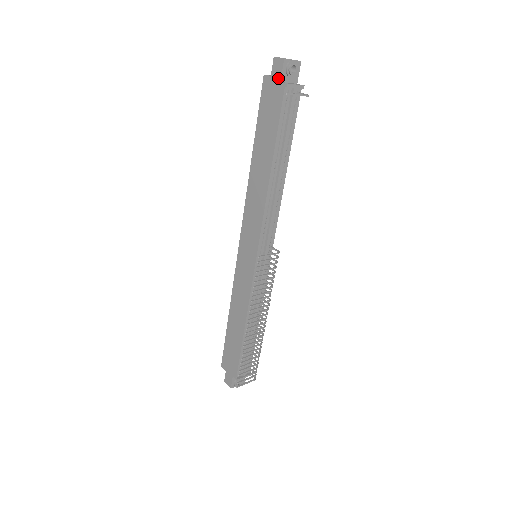
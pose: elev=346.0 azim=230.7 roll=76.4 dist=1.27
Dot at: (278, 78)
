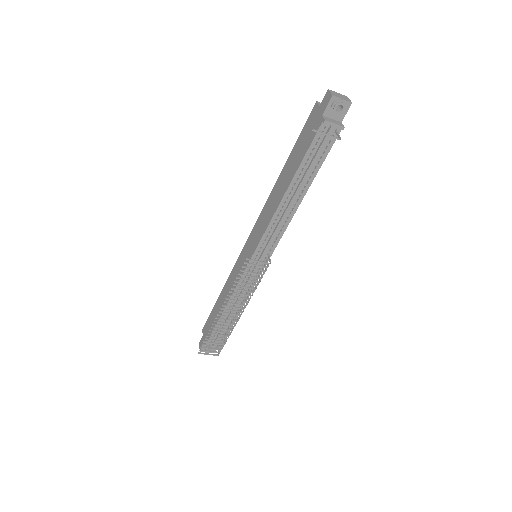
Dot at: (322, 111)
